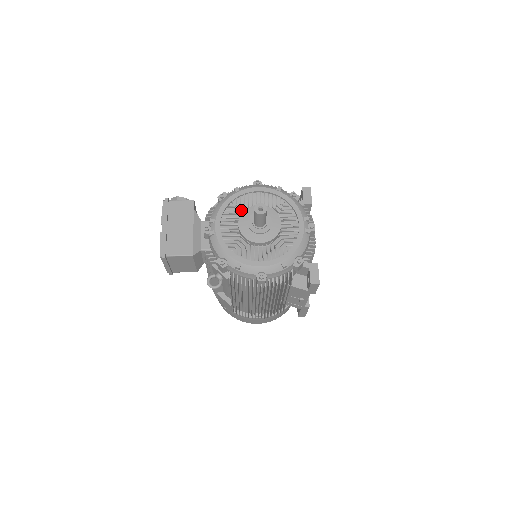
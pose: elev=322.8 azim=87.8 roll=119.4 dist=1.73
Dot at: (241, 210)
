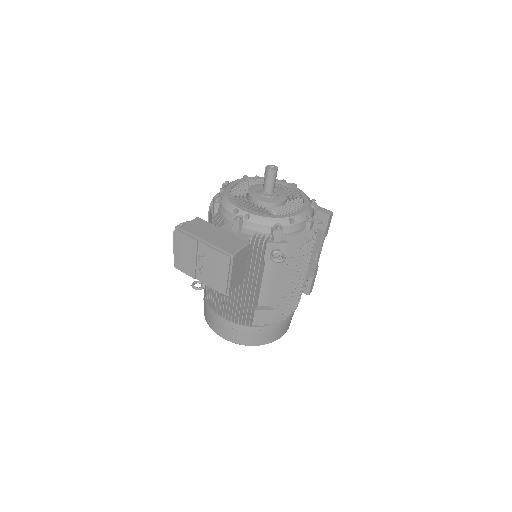
Dot at: occluded
